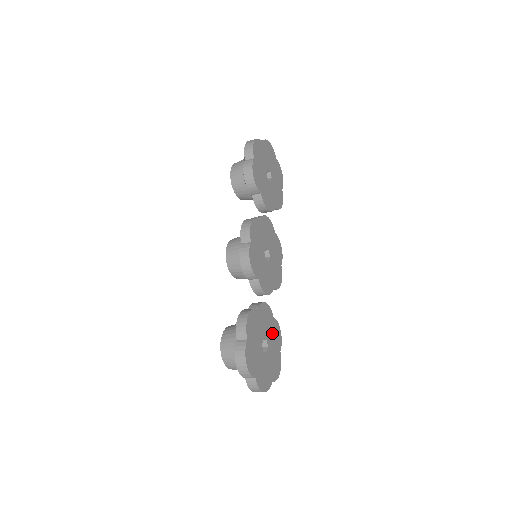
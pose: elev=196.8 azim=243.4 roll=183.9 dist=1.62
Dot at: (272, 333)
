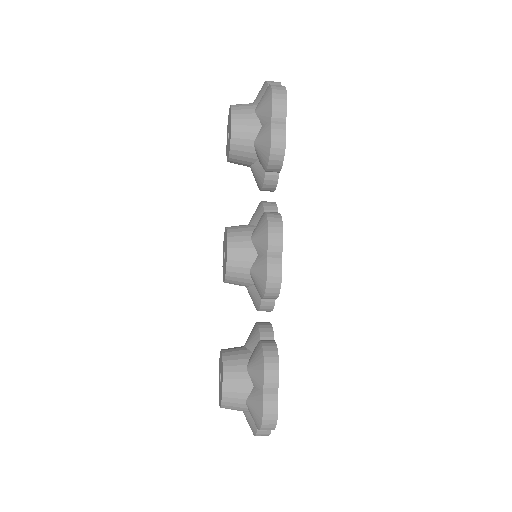
Dot at: occluded
